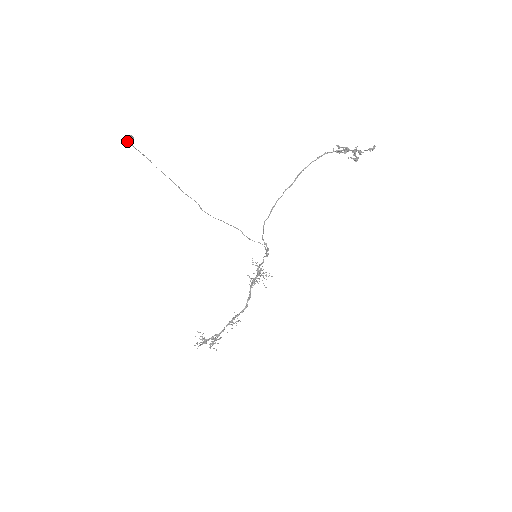
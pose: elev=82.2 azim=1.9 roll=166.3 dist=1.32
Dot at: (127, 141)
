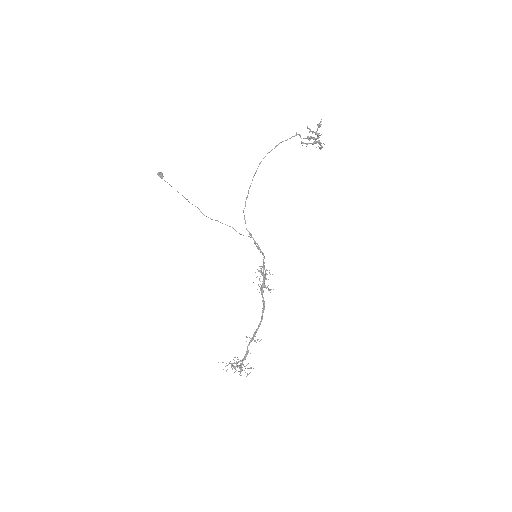
Dot at: occluded
